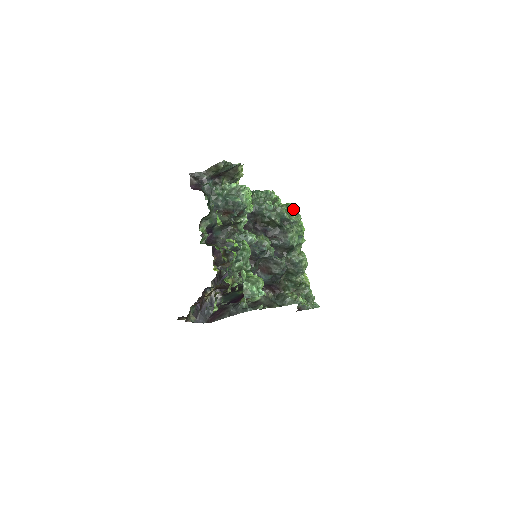
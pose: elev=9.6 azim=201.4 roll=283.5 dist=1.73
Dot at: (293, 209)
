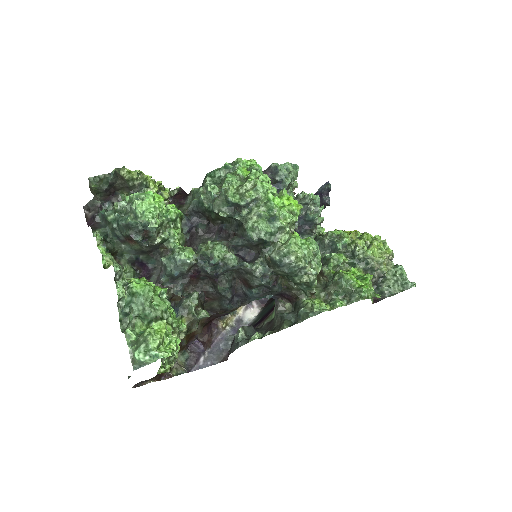
Dot at: (246, 182)
